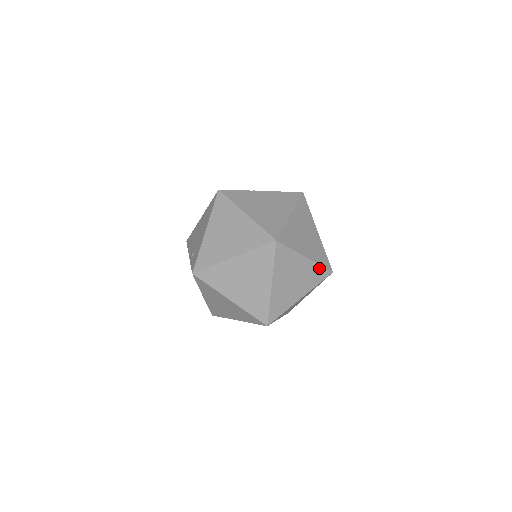
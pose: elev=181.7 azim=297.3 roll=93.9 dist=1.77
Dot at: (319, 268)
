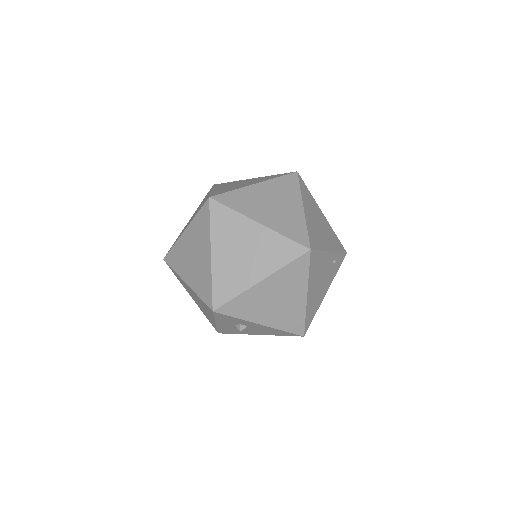
Dot at: (284, 240)
